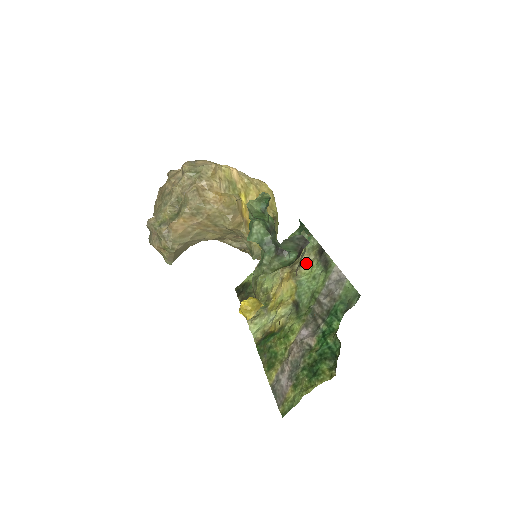
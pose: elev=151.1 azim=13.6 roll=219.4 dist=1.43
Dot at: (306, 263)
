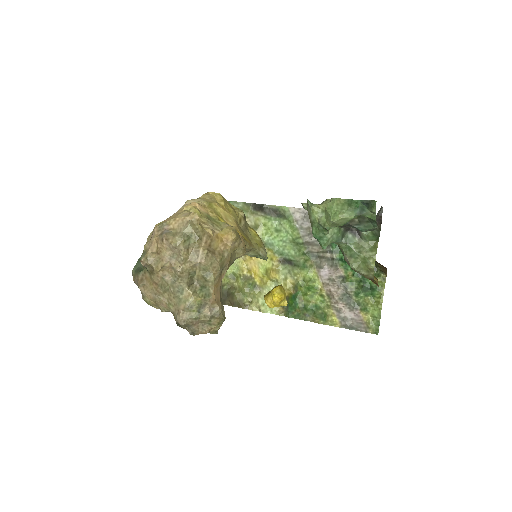
Dot at: (253, 226)
